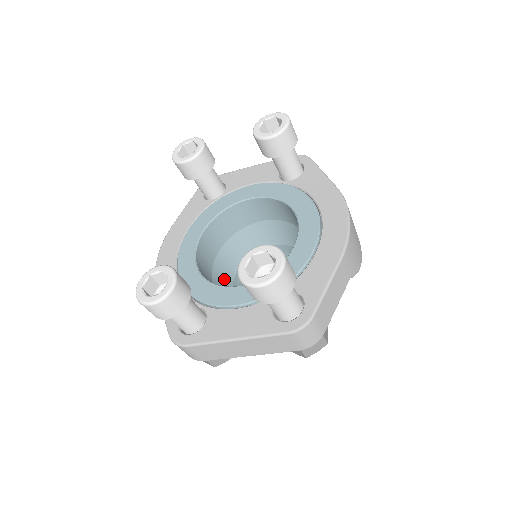
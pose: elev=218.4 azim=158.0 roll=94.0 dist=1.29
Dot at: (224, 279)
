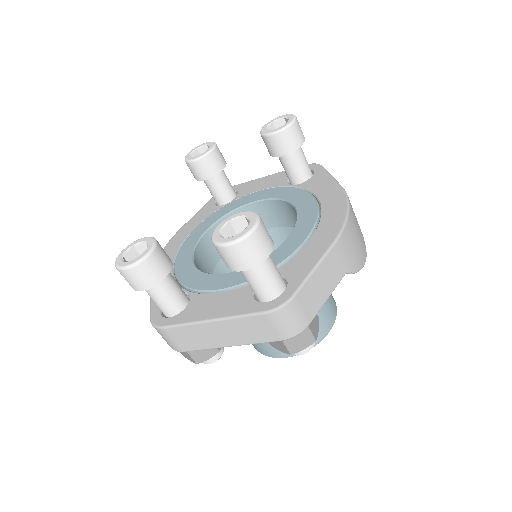
Dot at: occluded
